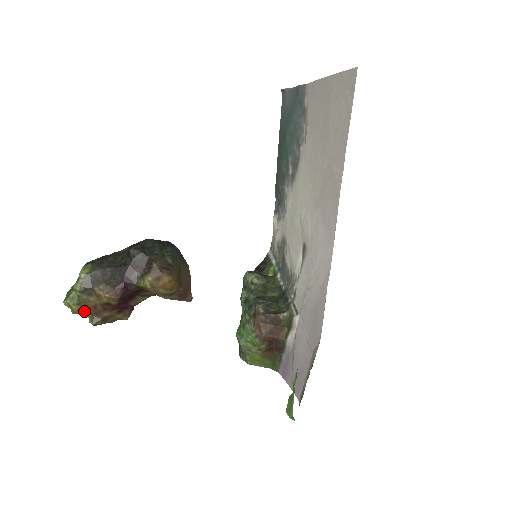
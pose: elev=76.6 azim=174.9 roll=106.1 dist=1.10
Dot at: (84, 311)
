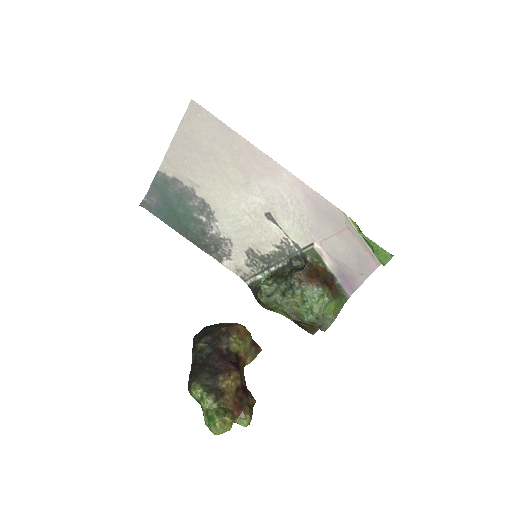
Dot at: (234, 416)
